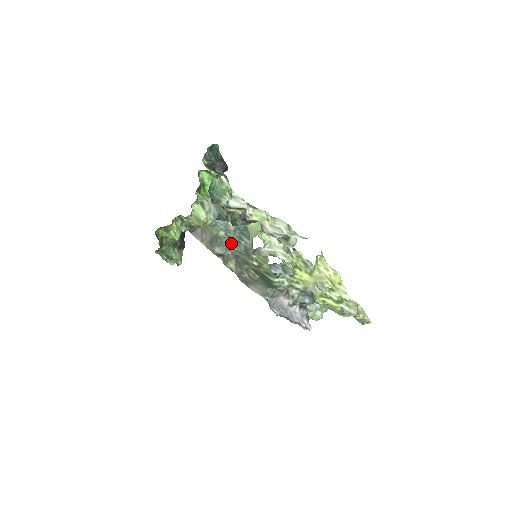
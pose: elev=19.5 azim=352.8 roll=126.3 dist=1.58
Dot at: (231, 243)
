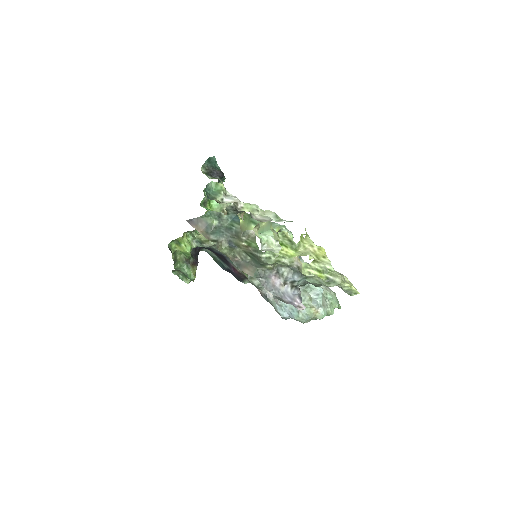
Dot at: (224, 230)
